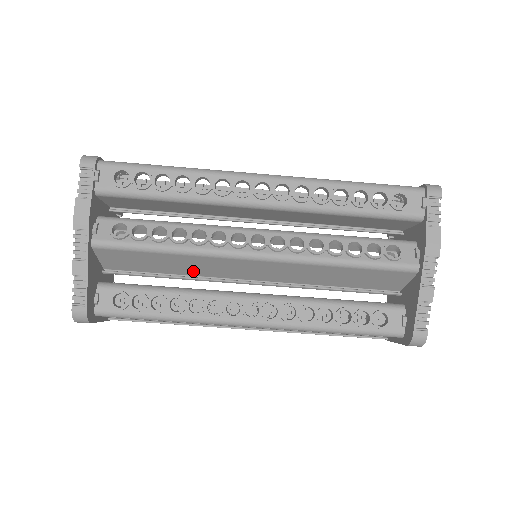
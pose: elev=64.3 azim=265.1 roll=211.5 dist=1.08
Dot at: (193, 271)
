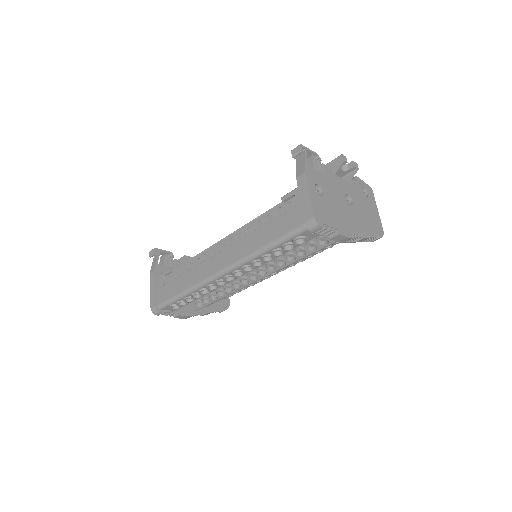
Dot at: occluded
